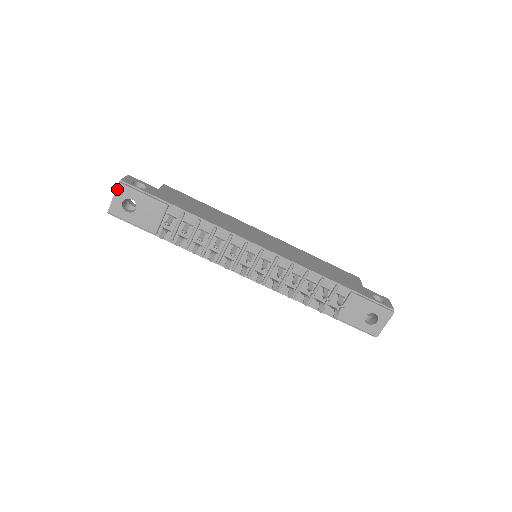
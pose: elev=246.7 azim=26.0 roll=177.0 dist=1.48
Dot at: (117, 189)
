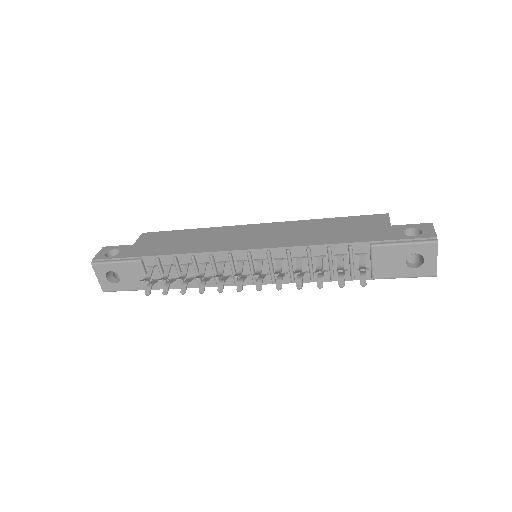
Dot at: (94, 269)
